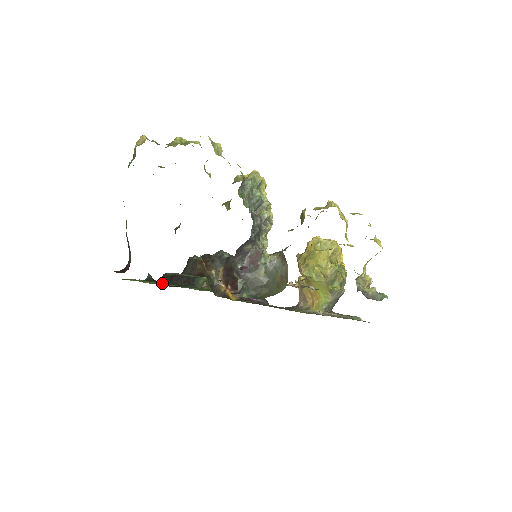
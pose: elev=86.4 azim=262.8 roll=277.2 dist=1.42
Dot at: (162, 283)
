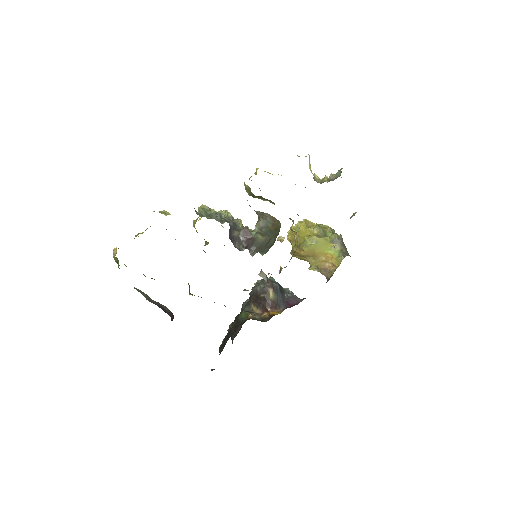
Dot at: occluded
